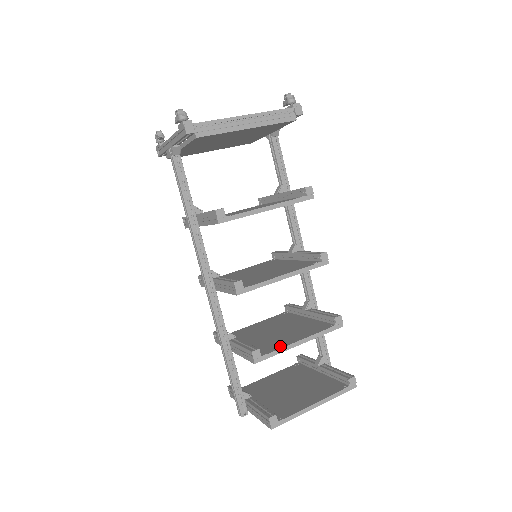
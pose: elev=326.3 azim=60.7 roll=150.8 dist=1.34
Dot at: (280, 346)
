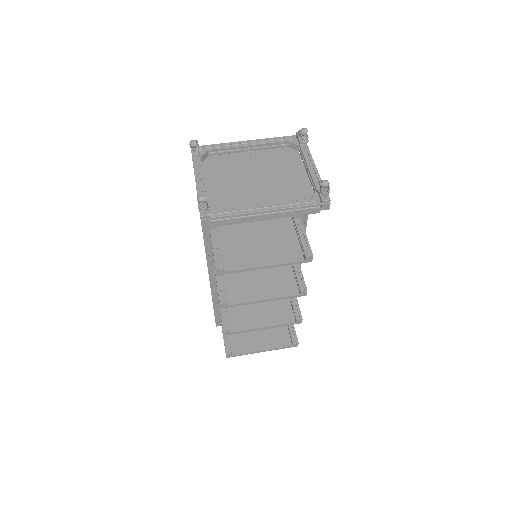
Dot at: (247, 327)
